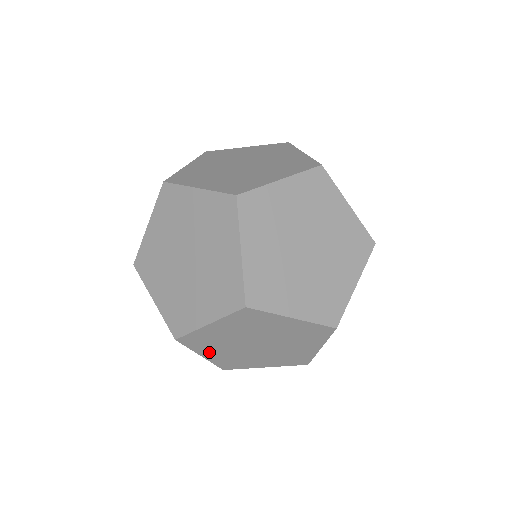
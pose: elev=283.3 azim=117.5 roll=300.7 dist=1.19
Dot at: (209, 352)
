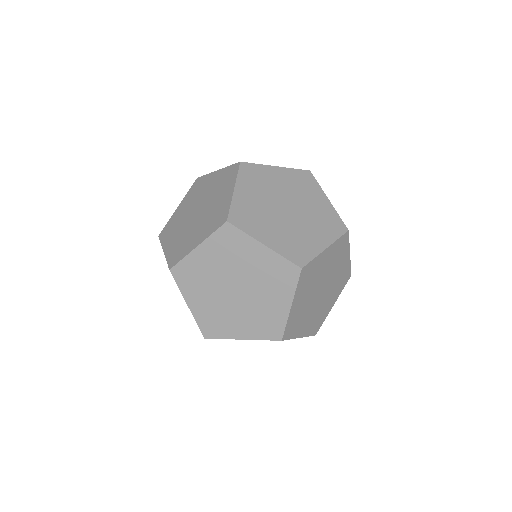
Dot at: (194, 298)
